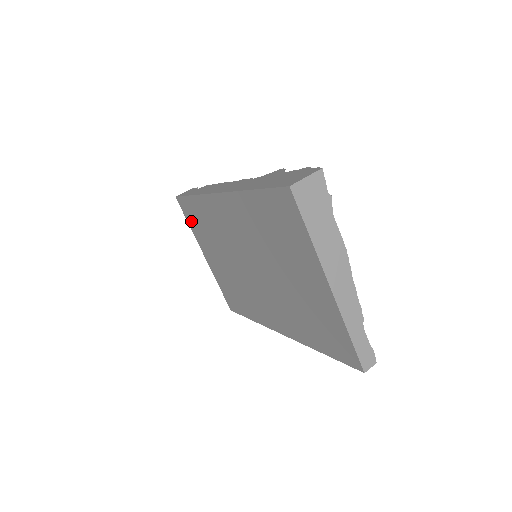
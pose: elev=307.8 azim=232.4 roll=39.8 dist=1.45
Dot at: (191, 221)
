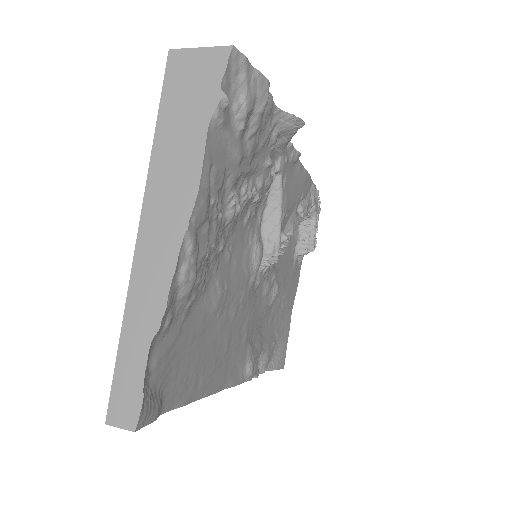
Dot at: occluded
